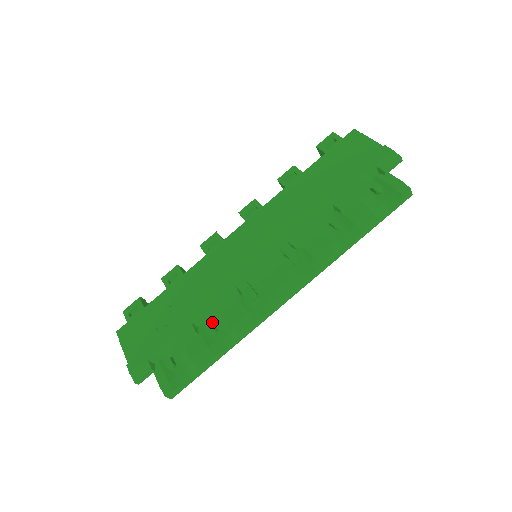
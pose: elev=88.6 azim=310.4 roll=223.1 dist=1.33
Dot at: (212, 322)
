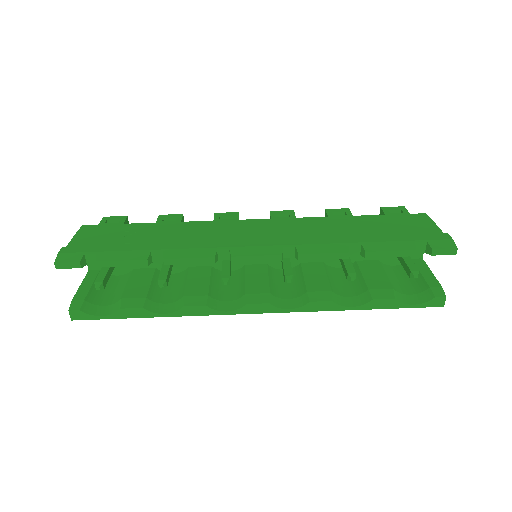
Dot at: occluded
